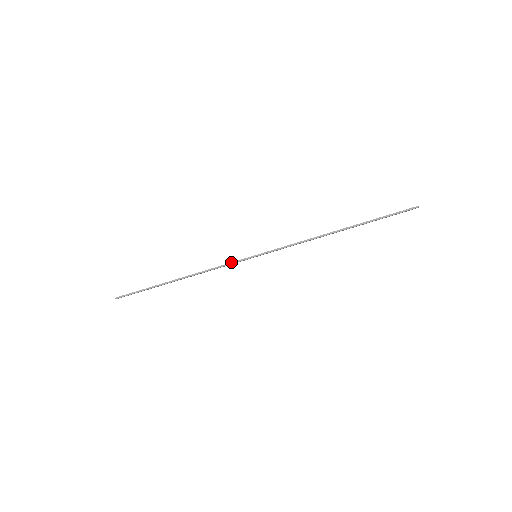
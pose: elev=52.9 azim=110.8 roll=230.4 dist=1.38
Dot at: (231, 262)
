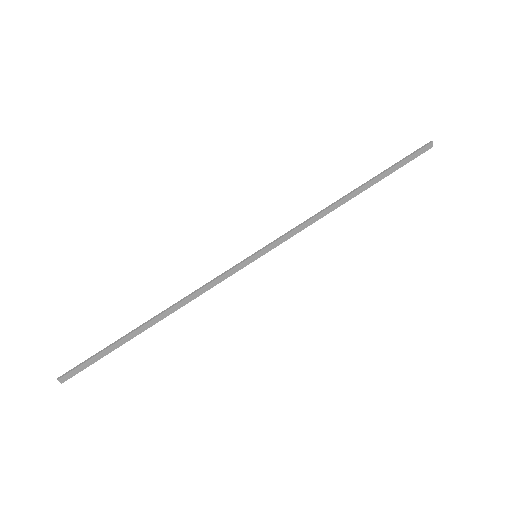
Dot at: (224, 272)
